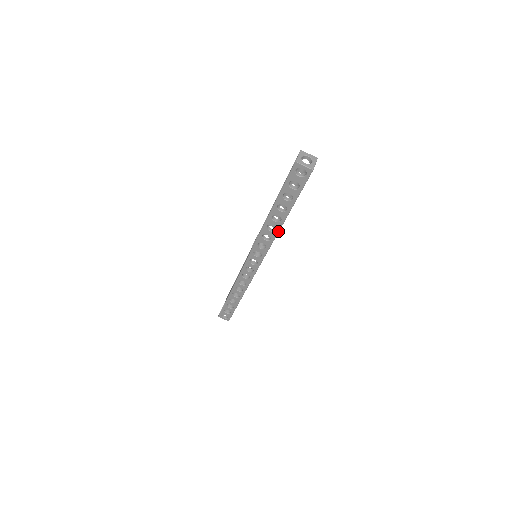
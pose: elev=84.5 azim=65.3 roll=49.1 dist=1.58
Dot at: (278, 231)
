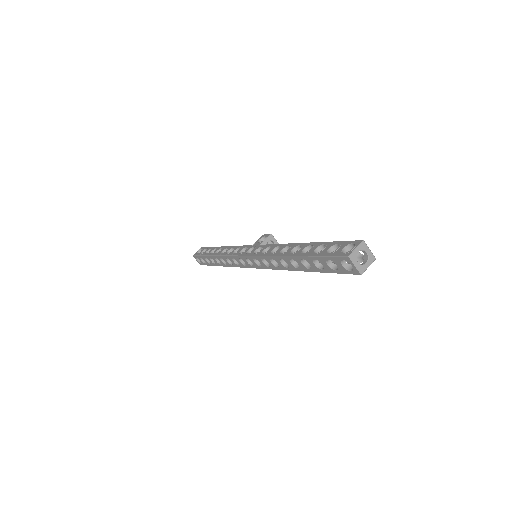
Dot at: (289, 270)
